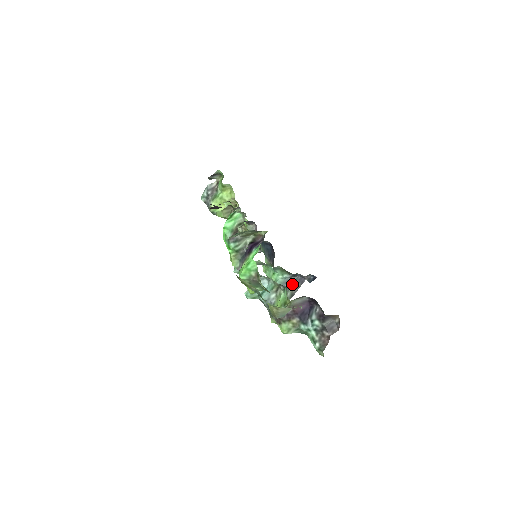
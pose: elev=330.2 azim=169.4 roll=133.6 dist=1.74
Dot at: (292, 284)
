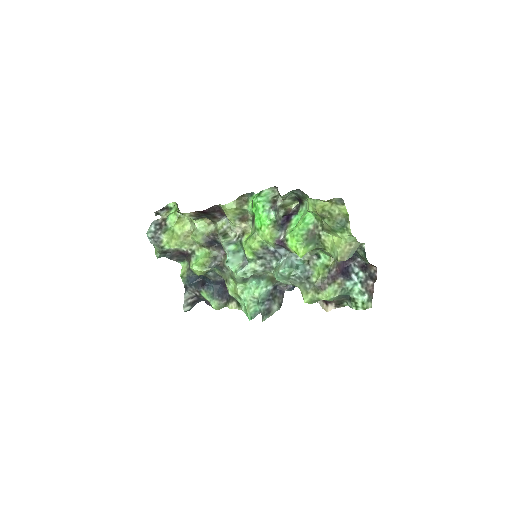
Dot at: (275, 296)
